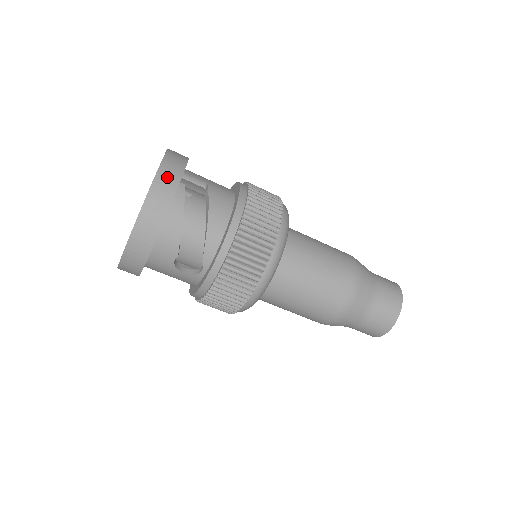
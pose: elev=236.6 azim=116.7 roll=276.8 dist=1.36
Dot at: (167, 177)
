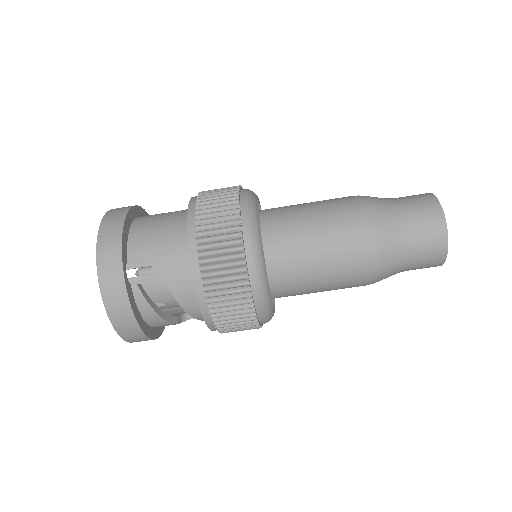
Dot at: (115, 303)
